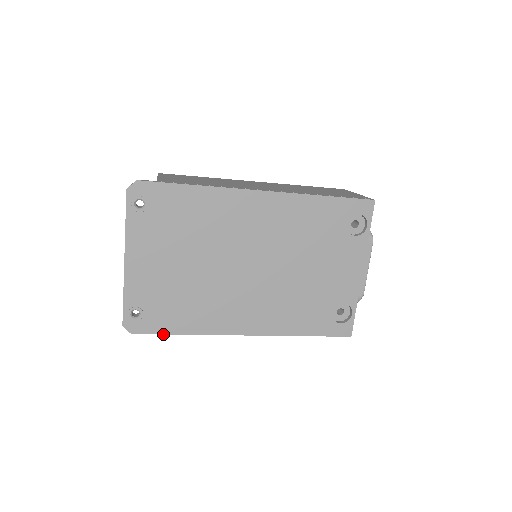
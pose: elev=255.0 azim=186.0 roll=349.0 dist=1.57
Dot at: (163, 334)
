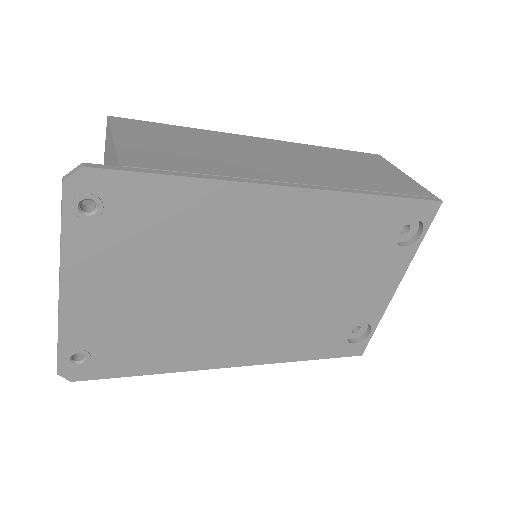
Dot at: (120, 377)
